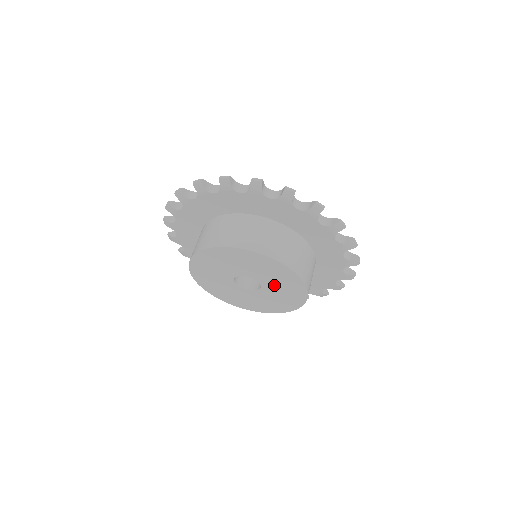
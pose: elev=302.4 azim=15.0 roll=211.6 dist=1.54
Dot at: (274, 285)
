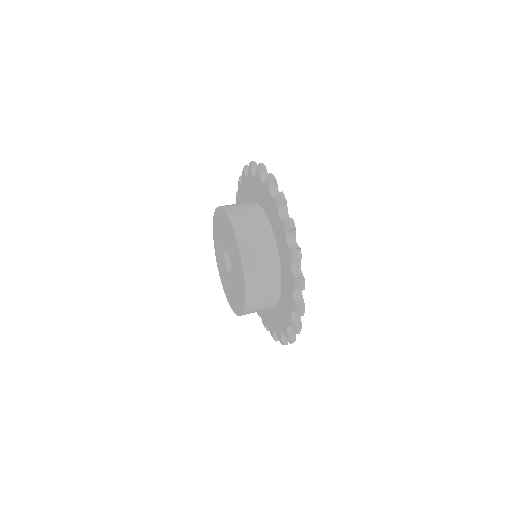
Dot at: (235, 279)
